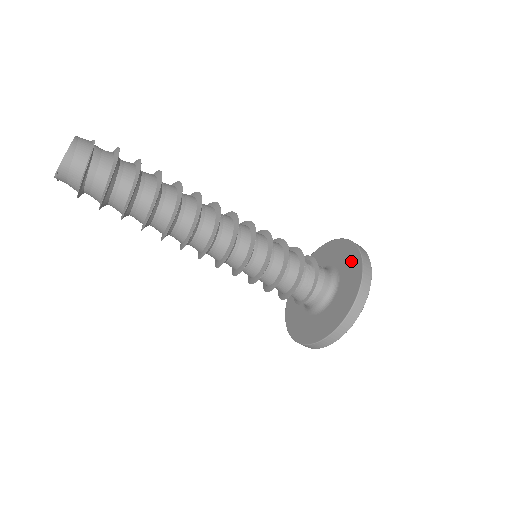
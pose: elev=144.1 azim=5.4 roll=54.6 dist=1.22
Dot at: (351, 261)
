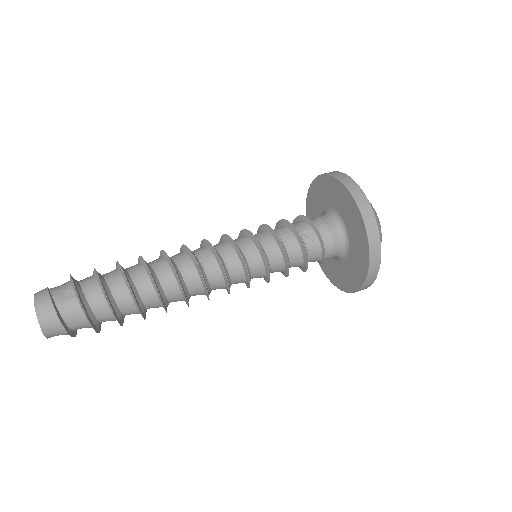
Dot at: (357, 228)
